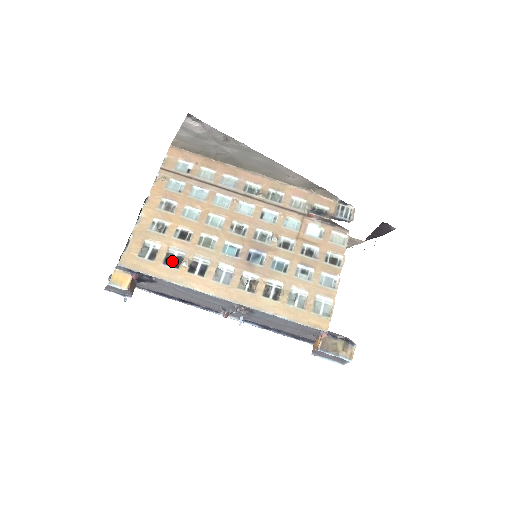
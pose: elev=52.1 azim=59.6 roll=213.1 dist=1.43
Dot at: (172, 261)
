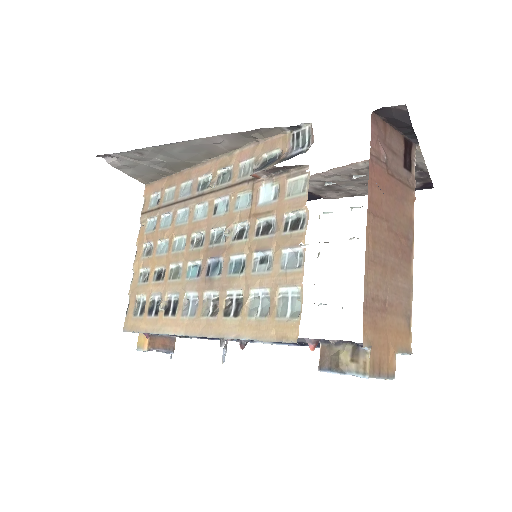
Dot at: (154, 309)
